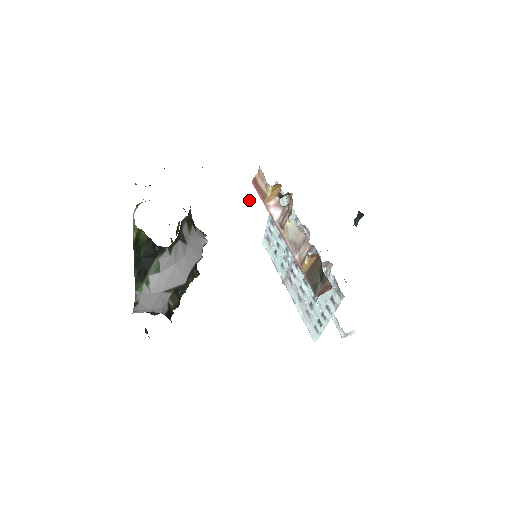
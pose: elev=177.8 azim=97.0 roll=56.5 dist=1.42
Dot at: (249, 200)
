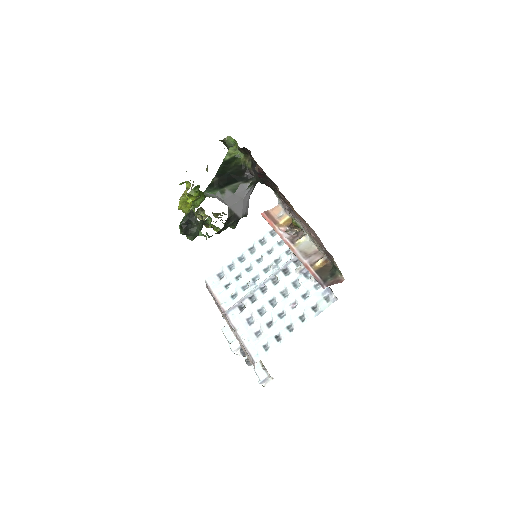
Dot at: (287, 208)
